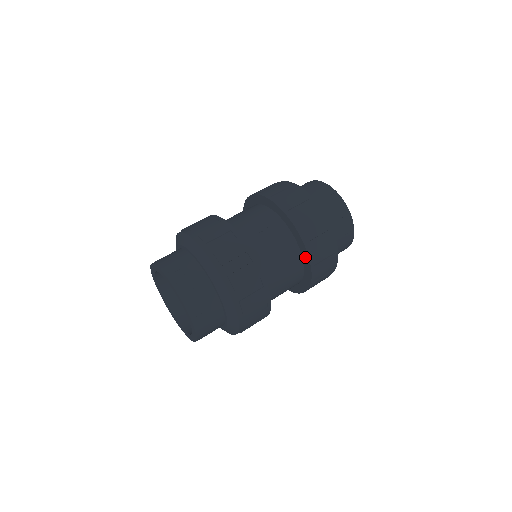
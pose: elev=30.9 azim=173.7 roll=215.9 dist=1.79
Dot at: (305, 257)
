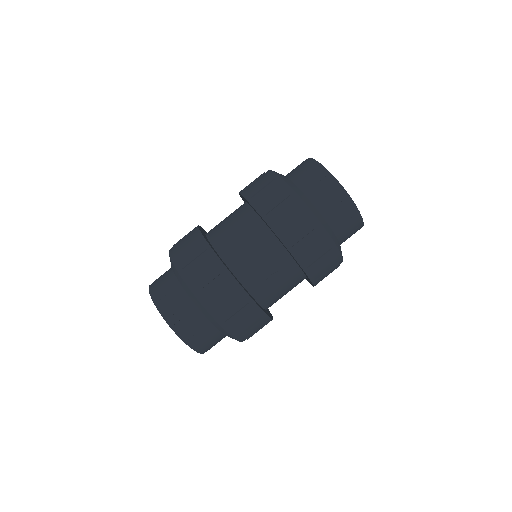
Dot at: (310, 282)
